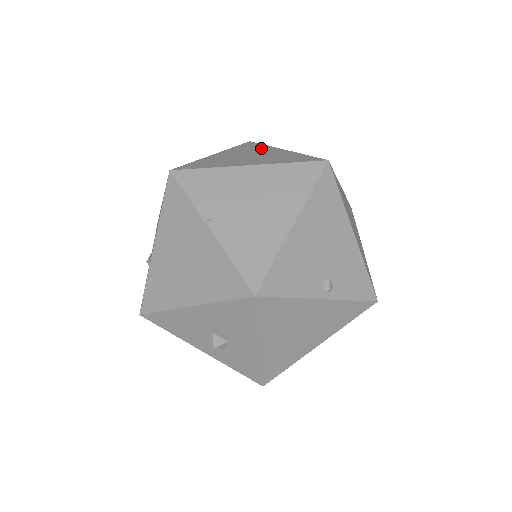
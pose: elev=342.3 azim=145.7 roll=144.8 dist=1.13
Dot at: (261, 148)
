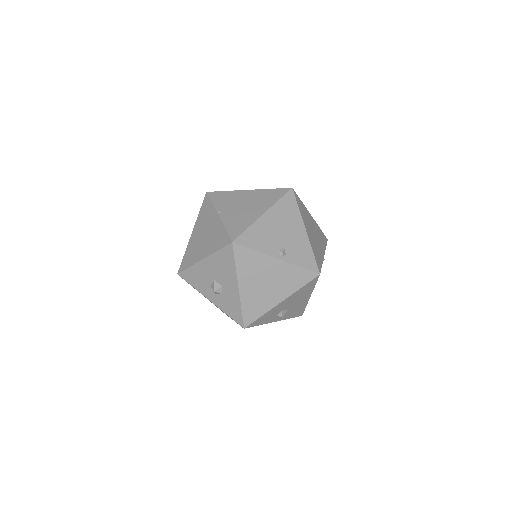
Dot at: occluded
